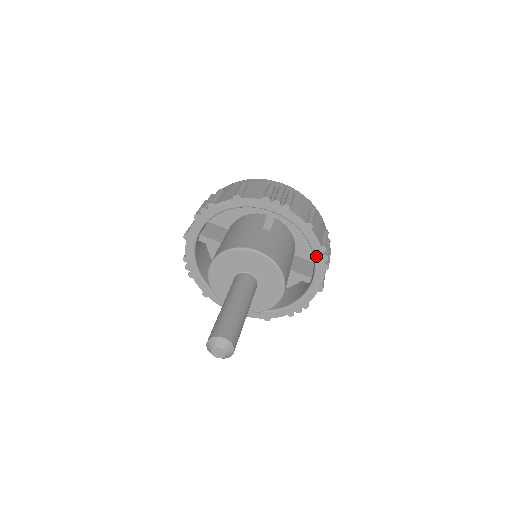
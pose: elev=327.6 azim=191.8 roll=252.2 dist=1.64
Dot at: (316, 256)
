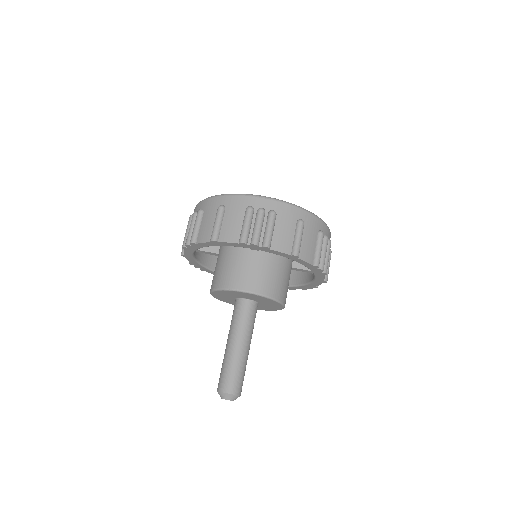
Dot at: (311, 269)
